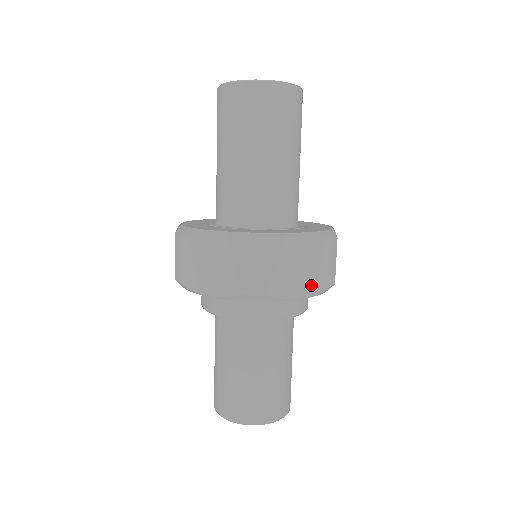
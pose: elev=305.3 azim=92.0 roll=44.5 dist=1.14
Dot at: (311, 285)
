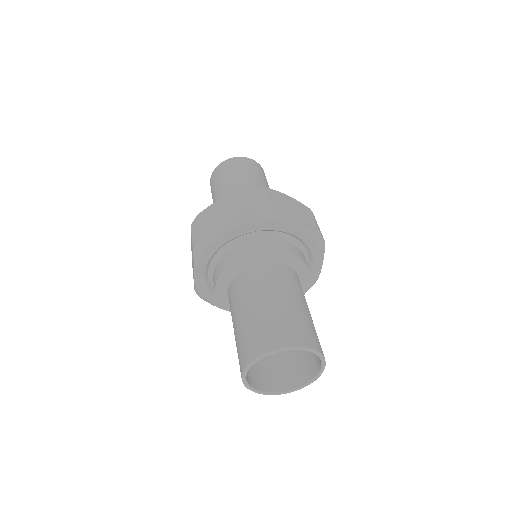
Dot at: (306, 225)
